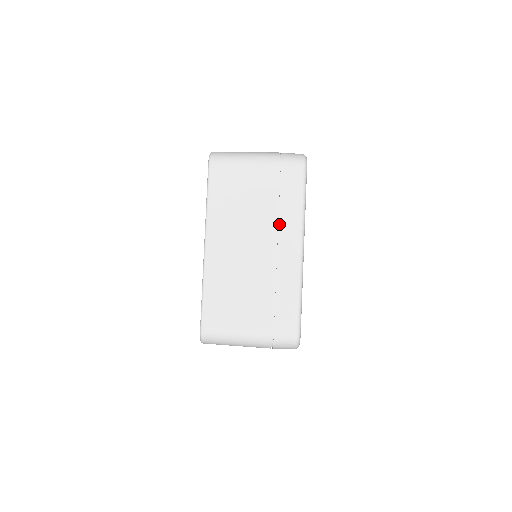
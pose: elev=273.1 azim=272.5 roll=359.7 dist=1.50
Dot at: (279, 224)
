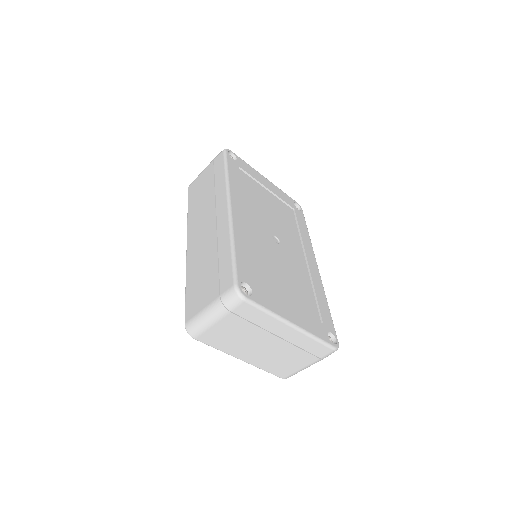
Dot at: (267, 330)
